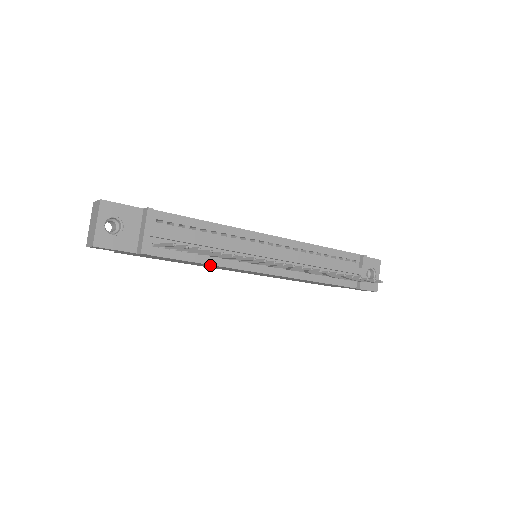
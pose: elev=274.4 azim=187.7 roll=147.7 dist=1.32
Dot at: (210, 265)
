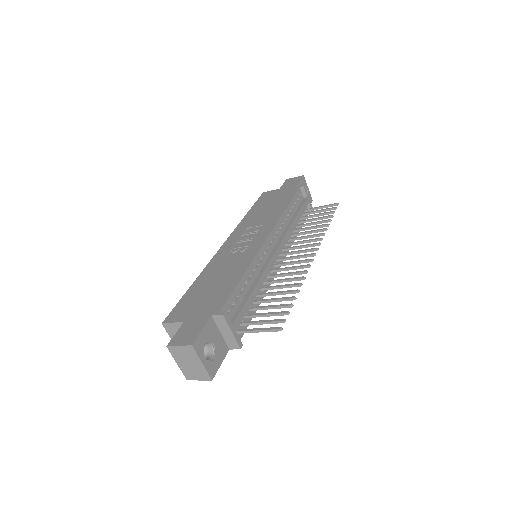
Dot at: occluded
